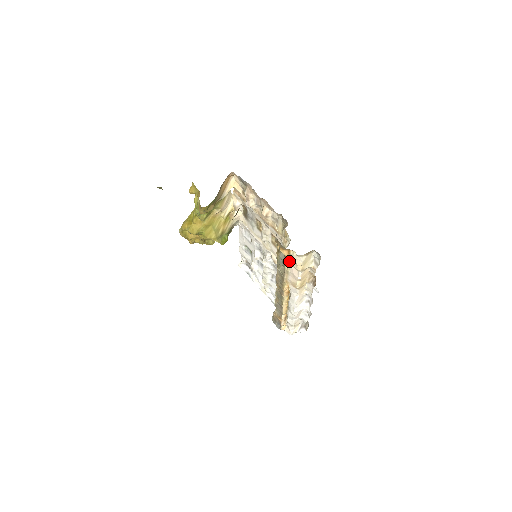
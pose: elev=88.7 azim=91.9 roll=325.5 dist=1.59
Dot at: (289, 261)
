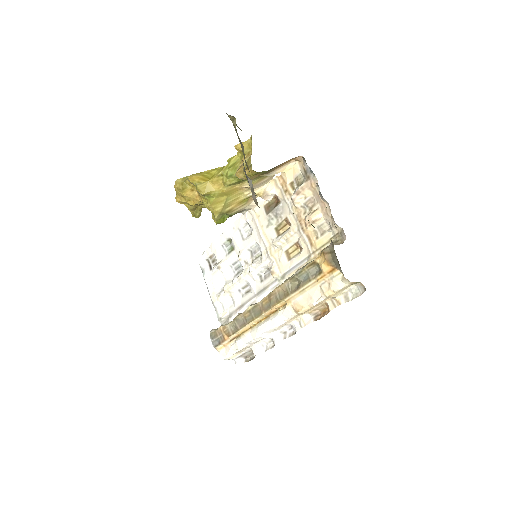
Dot at: (320, 280)
